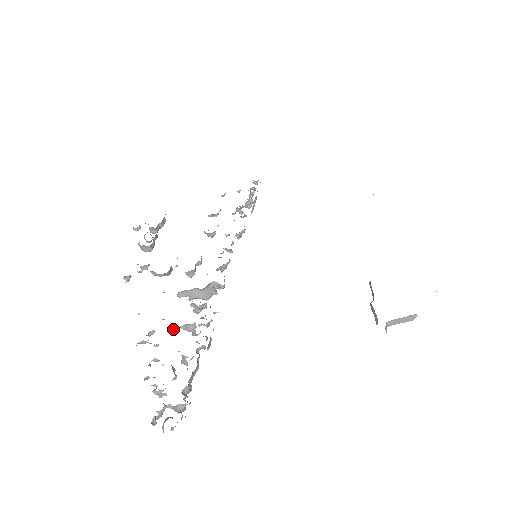
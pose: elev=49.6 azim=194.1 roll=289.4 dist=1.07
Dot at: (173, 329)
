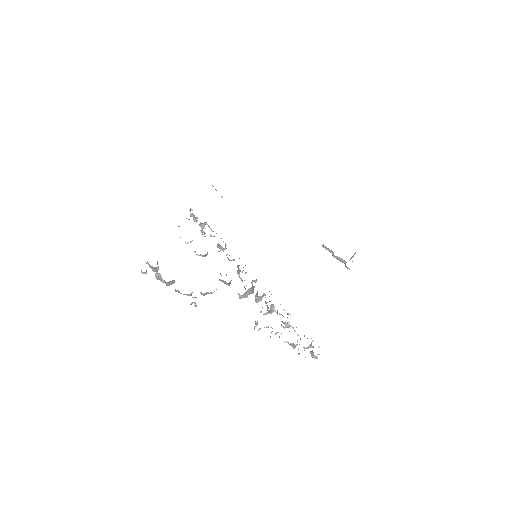
Dot at: (266, 314)
